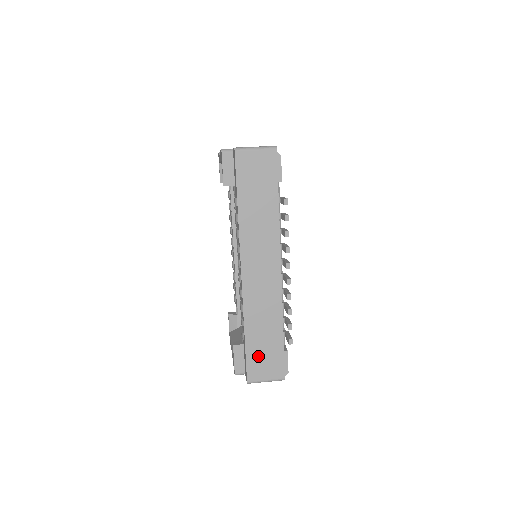
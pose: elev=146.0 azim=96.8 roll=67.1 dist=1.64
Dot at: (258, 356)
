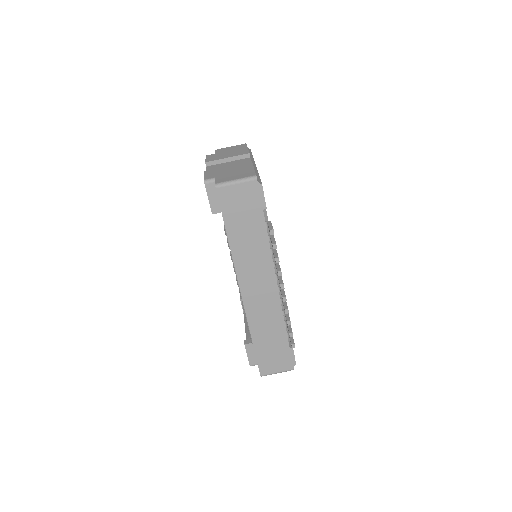
Dot at: (267, 355)
